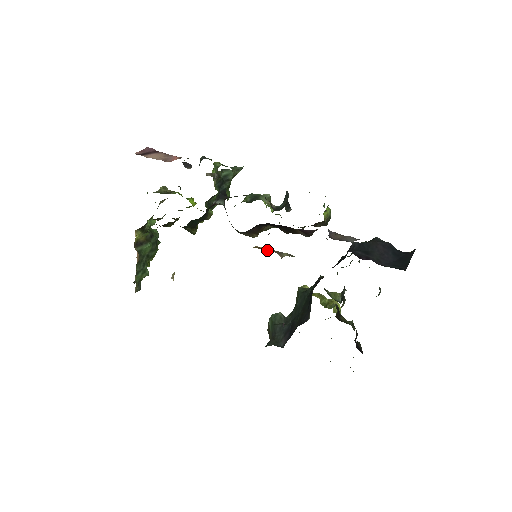
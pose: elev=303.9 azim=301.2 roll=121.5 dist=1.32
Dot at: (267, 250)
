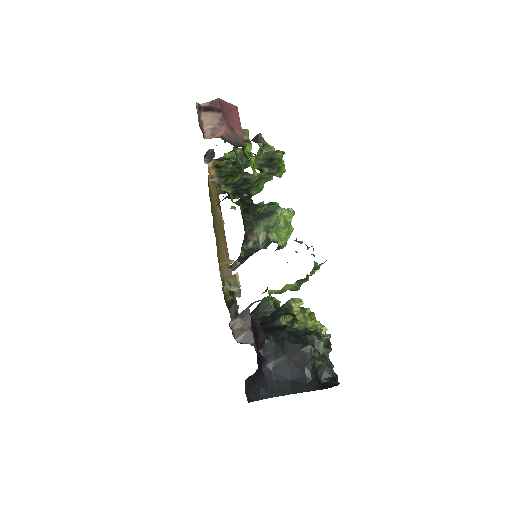
Dot at: (229, 273)
